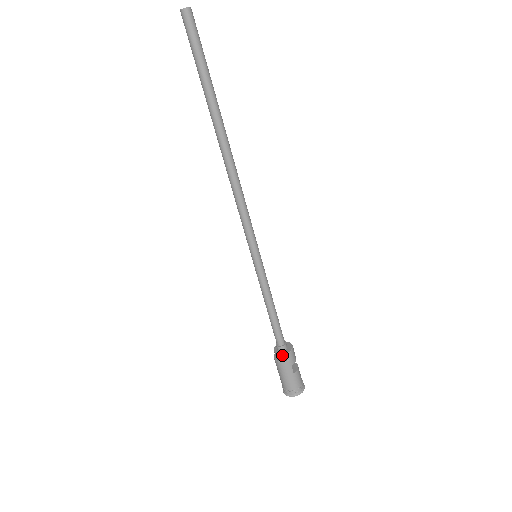
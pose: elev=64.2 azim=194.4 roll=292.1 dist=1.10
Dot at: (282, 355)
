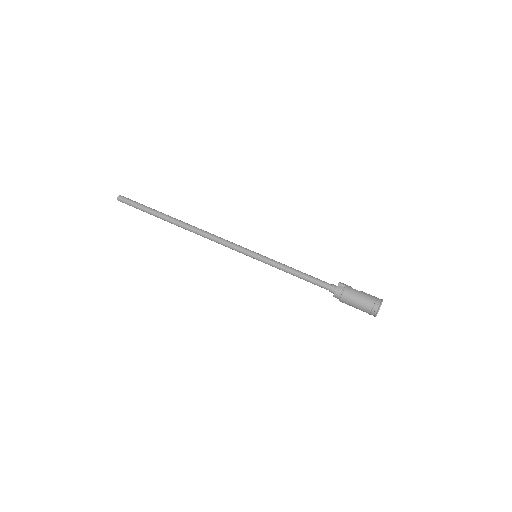
Dot at: (338, 287)
